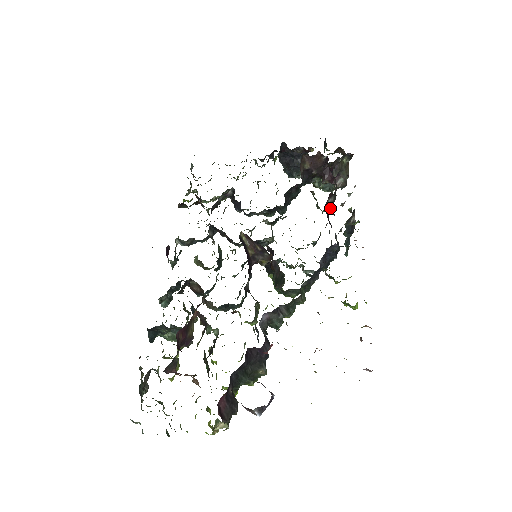
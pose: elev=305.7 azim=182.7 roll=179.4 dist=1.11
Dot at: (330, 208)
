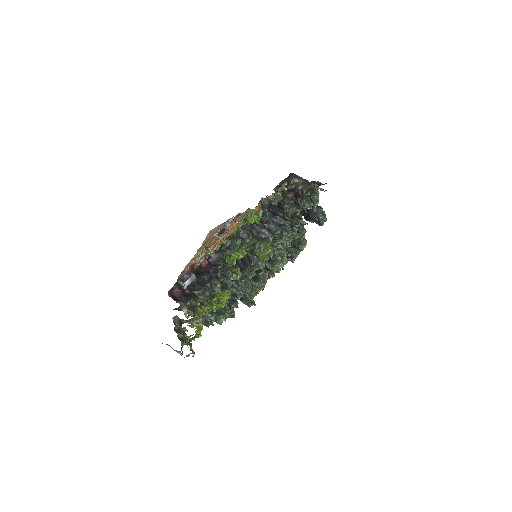
Dot at: (280, 203)
